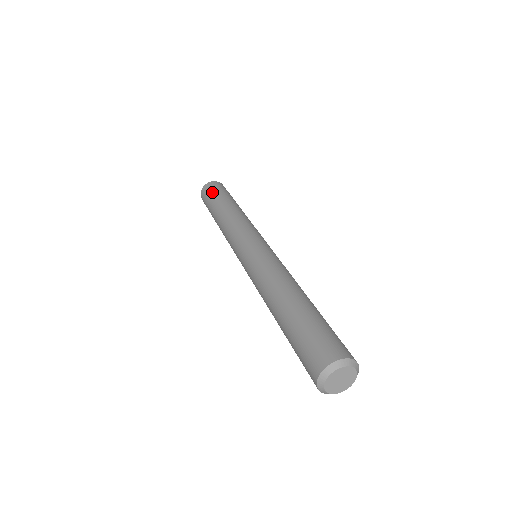
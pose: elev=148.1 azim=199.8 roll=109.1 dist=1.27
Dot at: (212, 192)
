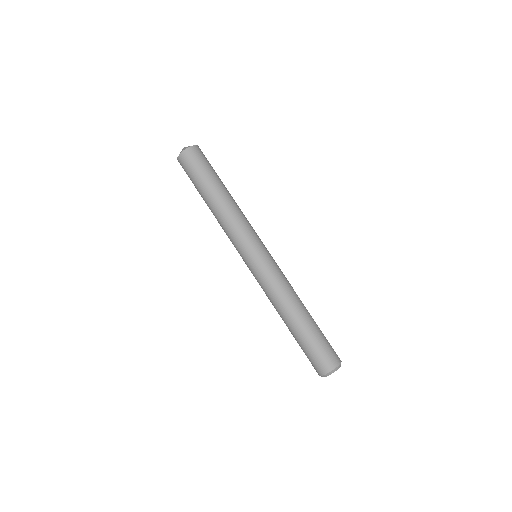
Dot at: (190, 174)
